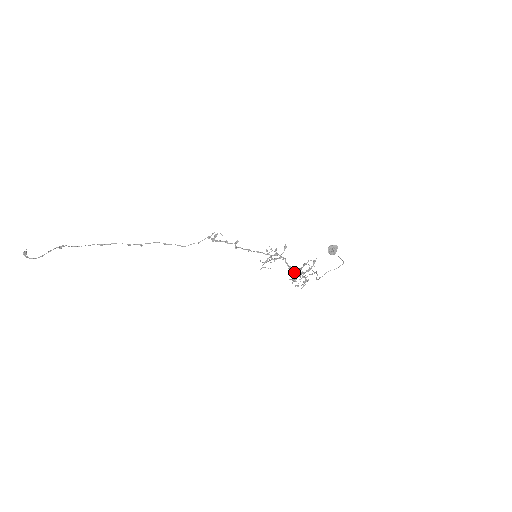
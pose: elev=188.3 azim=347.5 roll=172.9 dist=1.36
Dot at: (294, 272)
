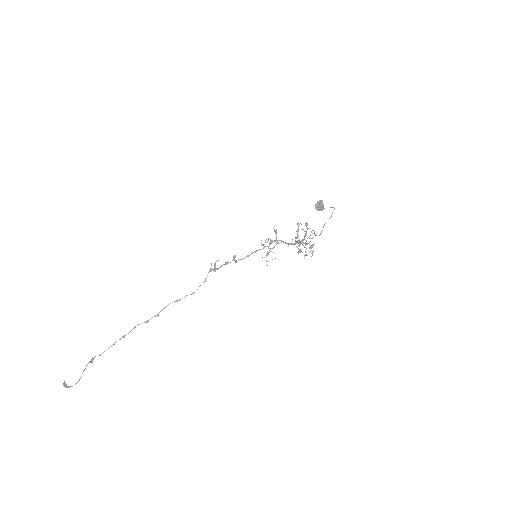
Dot at: occluded
